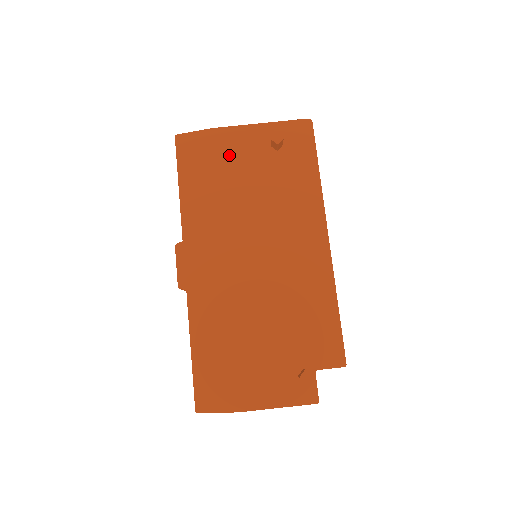
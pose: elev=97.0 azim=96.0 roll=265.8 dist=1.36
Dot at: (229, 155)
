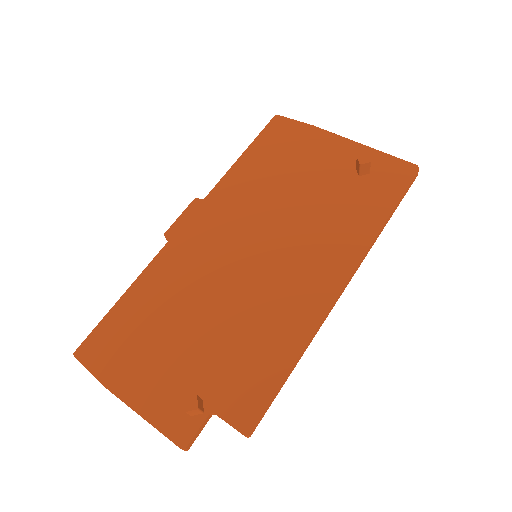
Dot at: (309, 154)
